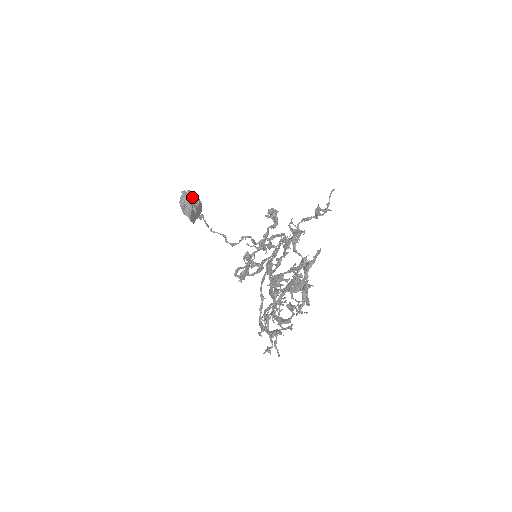
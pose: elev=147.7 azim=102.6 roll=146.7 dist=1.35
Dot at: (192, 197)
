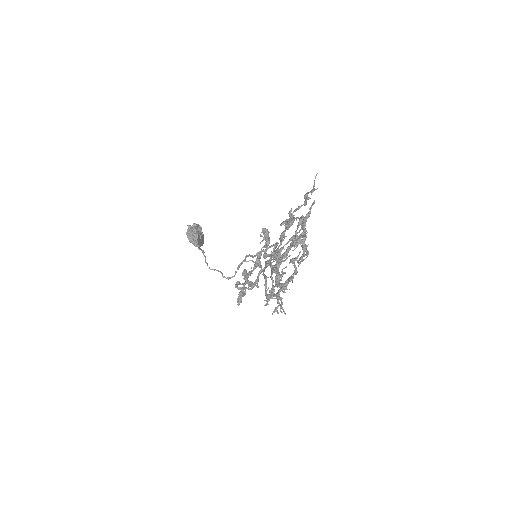
Dot at: (197, 227)
